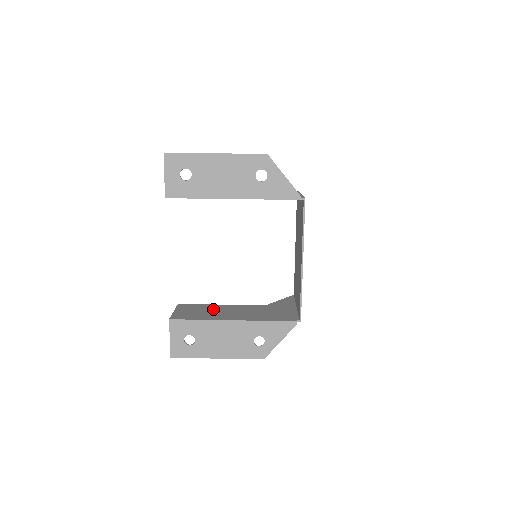
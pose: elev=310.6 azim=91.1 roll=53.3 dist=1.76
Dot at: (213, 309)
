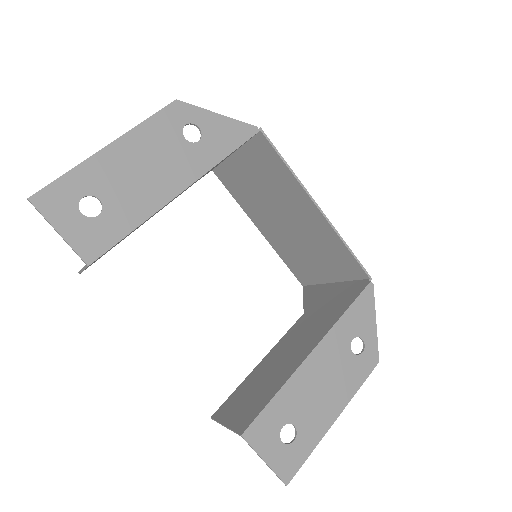
Dot at: (263, 373)
